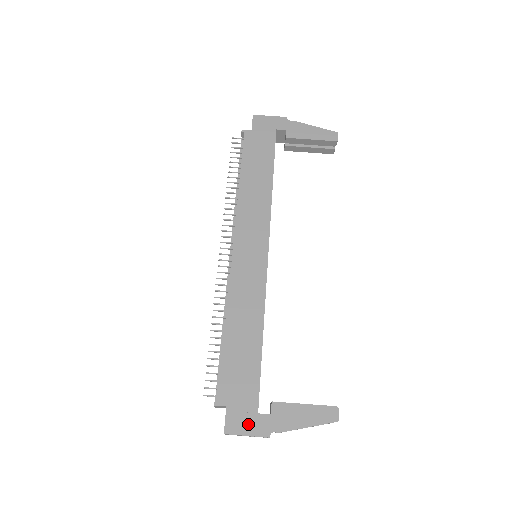
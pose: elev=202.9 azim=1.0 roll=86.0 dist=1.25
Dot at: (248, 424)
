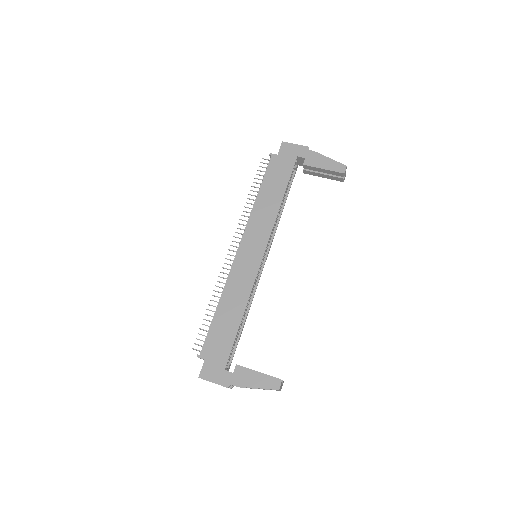
Dot at: (216, 375)
